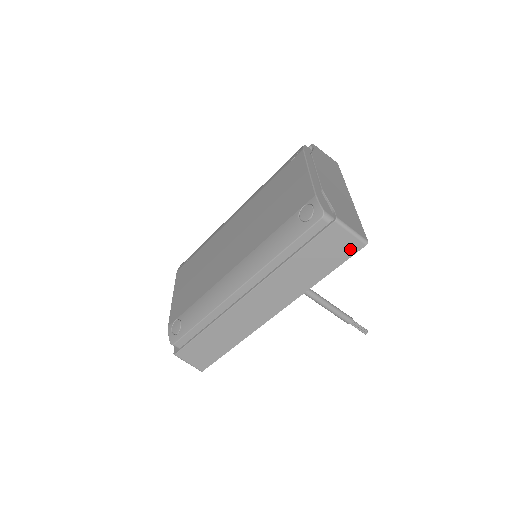
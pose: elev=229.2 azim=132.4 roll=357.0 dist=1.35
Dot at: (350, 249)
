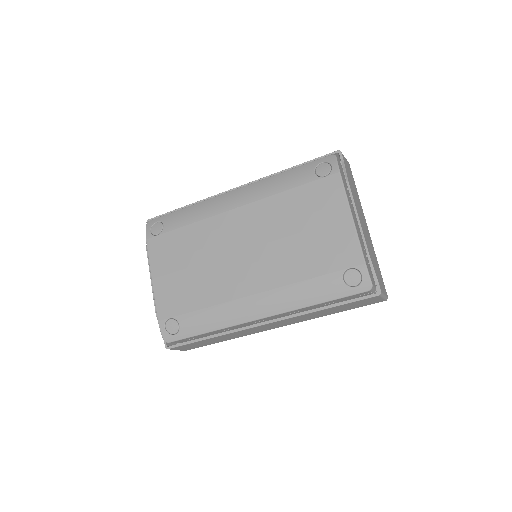
Dot at: (372, 303)
